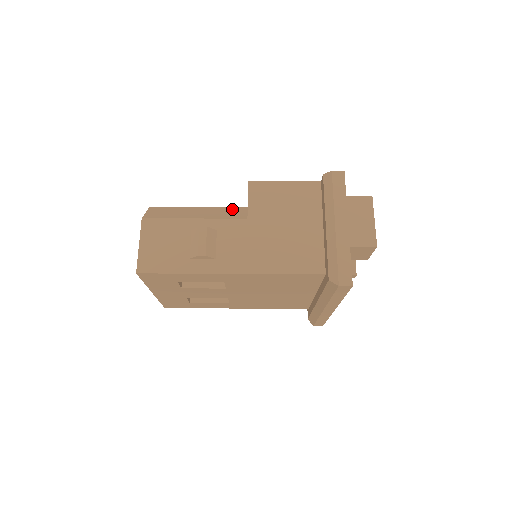
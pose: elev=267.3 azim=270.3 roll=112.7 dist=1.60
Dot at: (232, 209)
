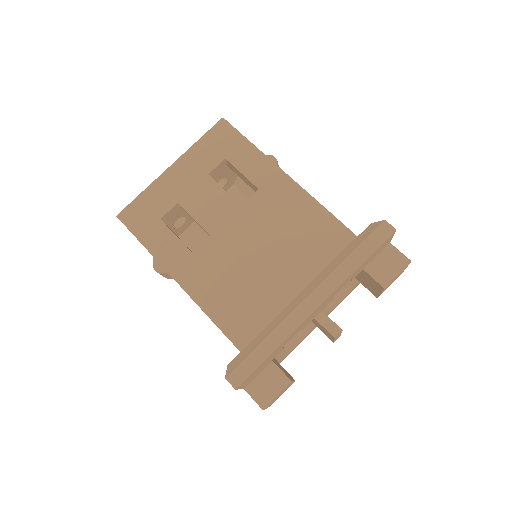
Dot at: occluded
